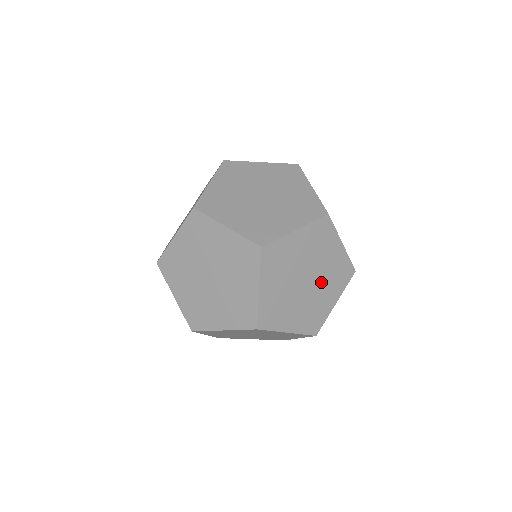
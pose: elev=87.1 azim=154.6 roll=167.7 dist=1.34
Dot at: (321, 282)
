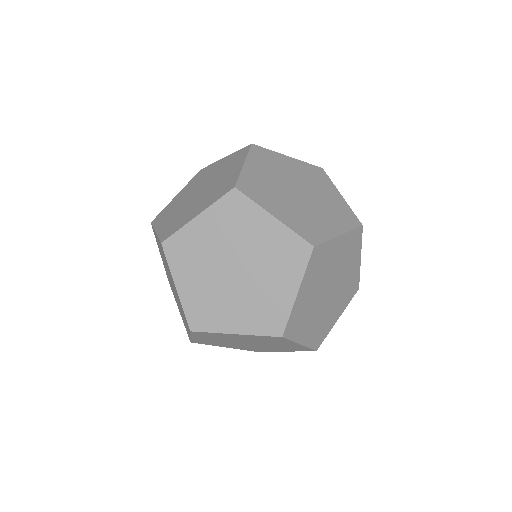
Dot at: occluded
